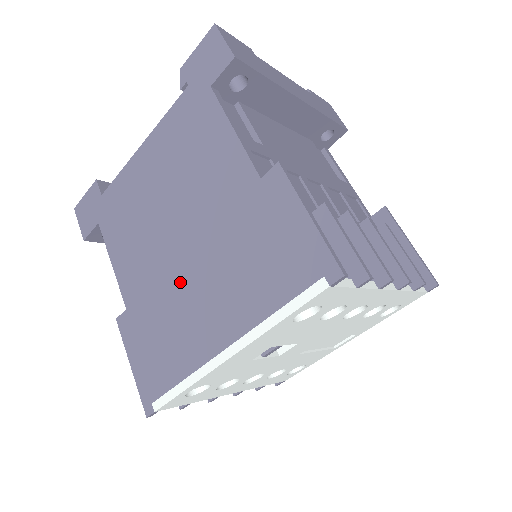
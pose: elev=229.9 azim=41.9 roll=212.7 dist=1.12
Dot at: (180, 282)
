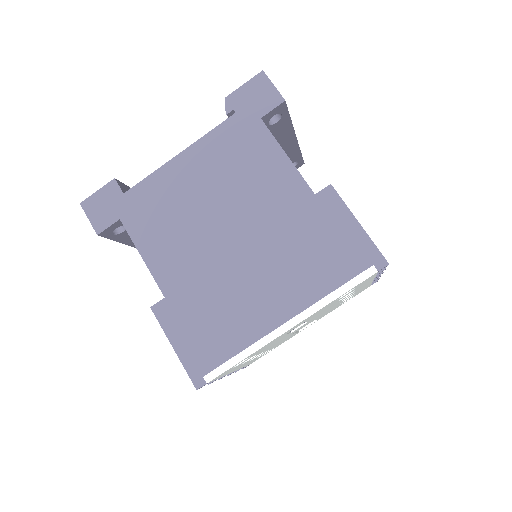
Dot at: (233, 272)
